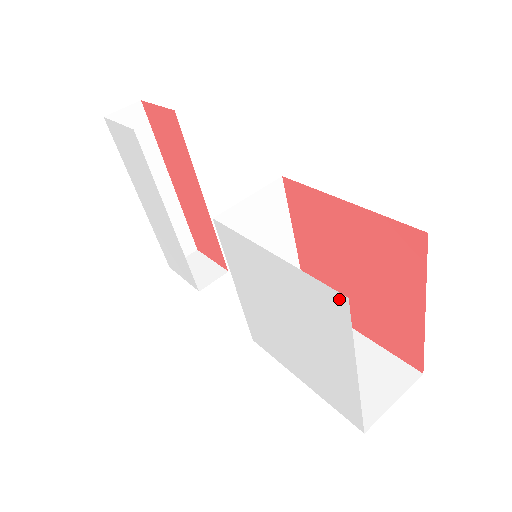
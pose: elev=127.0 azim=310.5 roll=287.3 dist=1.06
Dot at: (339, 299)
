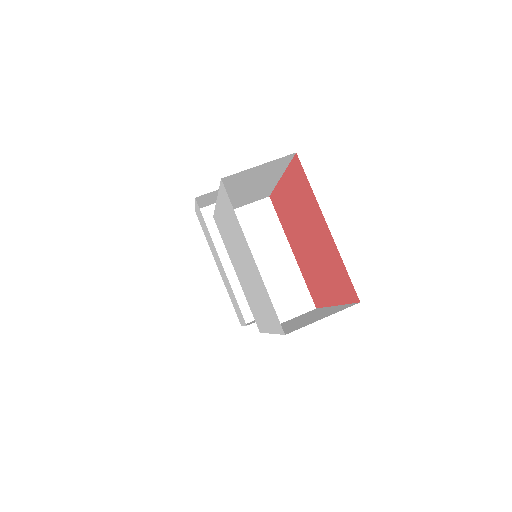
Dot at: (223, 187)
